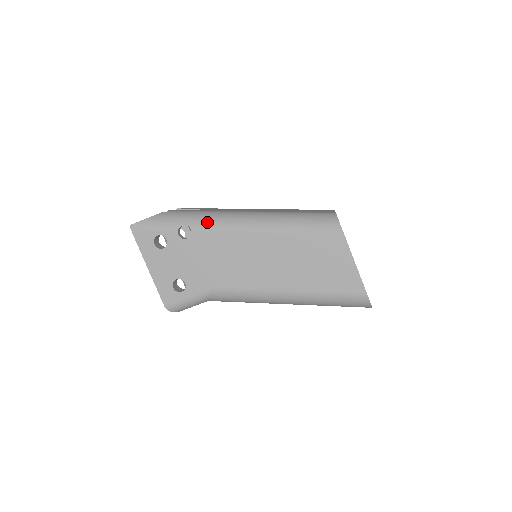
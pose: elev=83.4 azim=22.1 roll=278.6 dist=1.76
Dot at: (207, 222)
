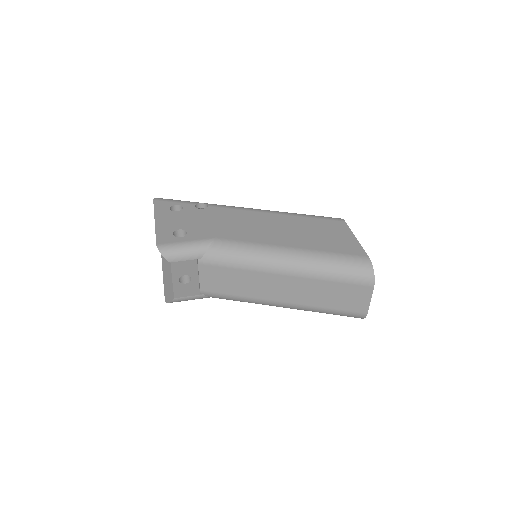
Dot at: (224, 205)
